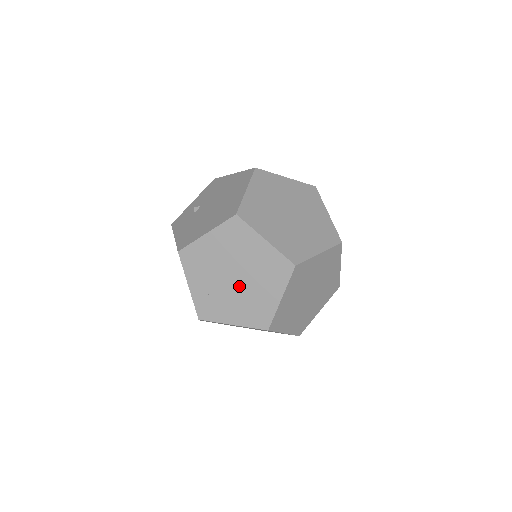
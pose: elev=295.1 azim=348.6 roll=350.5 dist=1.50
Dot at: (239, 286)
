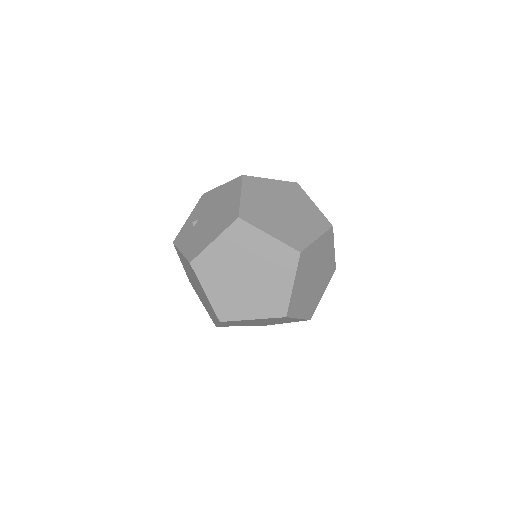
Dot at: (252, 282)
